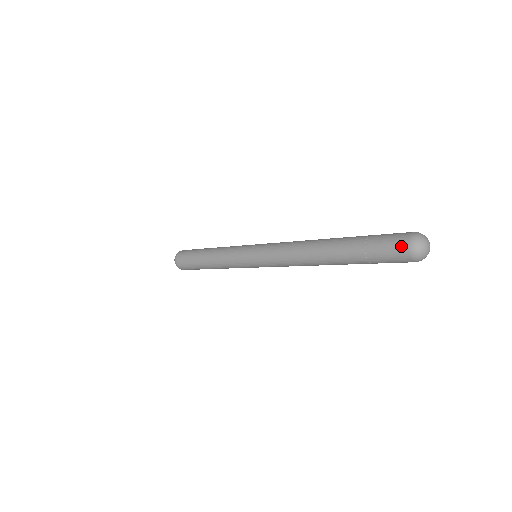
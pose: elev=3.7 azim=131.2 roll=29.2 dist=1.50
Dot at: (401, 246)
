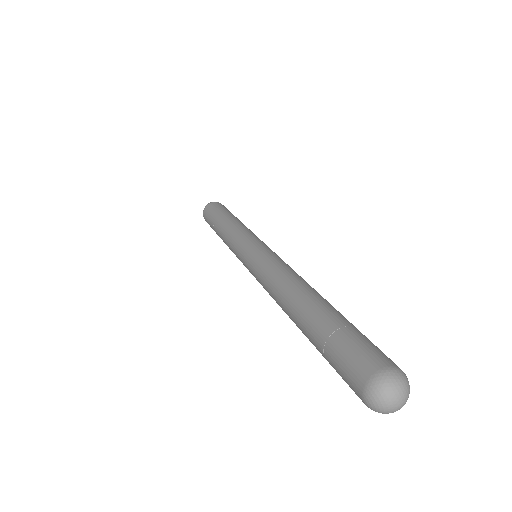
Dot at: (356, 383)
